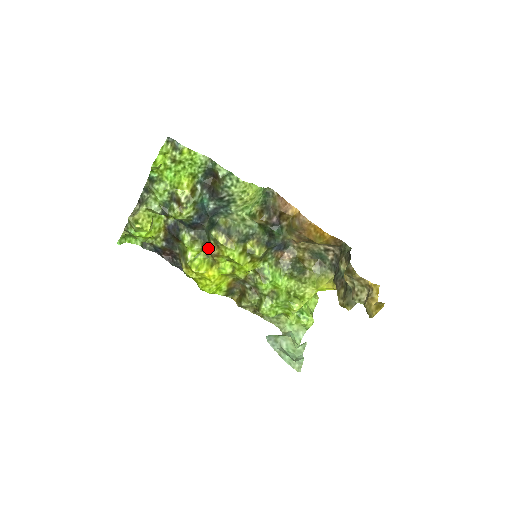
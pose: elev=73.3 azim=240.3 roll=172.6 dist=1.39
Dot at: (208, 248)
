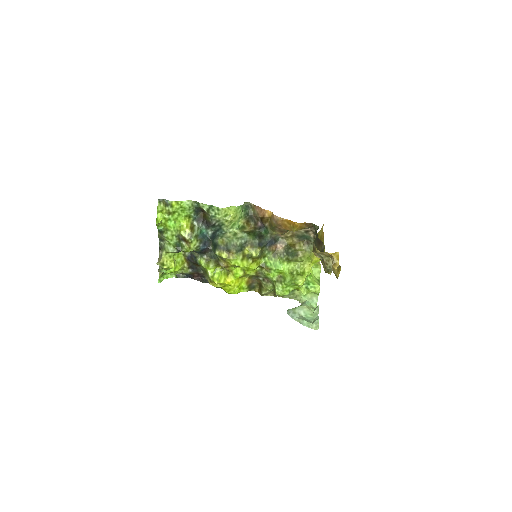
Dot at: (219, 264)
